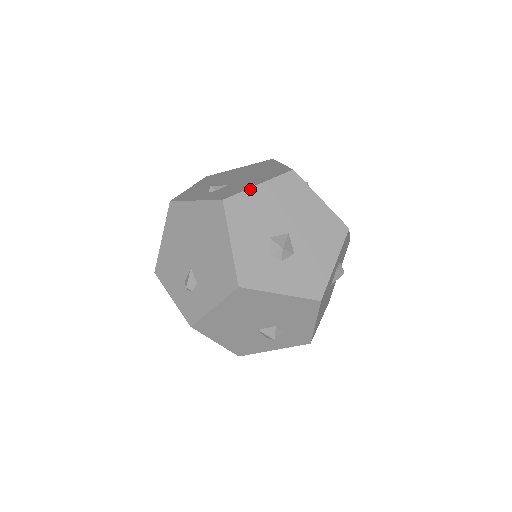
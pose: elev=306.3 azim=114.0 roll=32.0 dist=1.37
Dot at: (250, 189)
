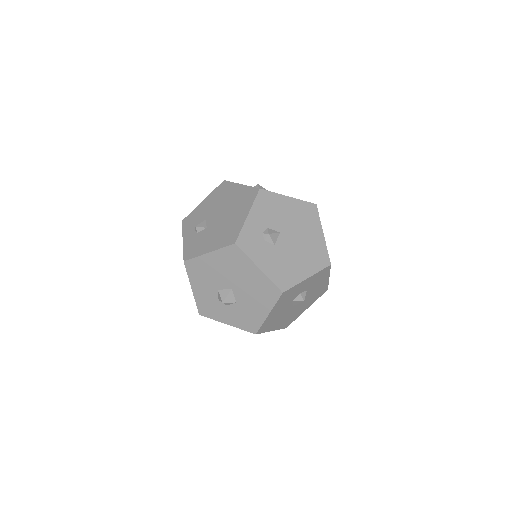
Dot at: (202, 256)
